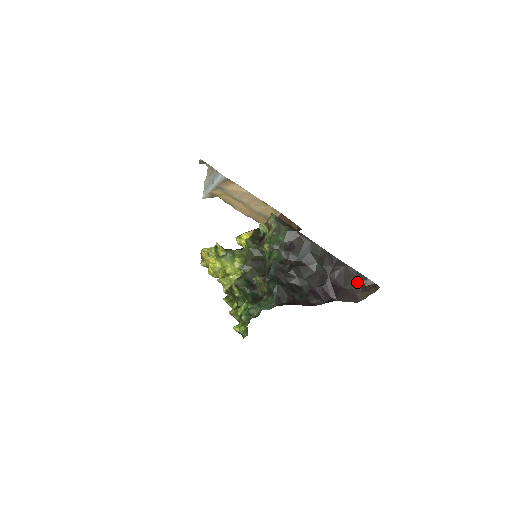
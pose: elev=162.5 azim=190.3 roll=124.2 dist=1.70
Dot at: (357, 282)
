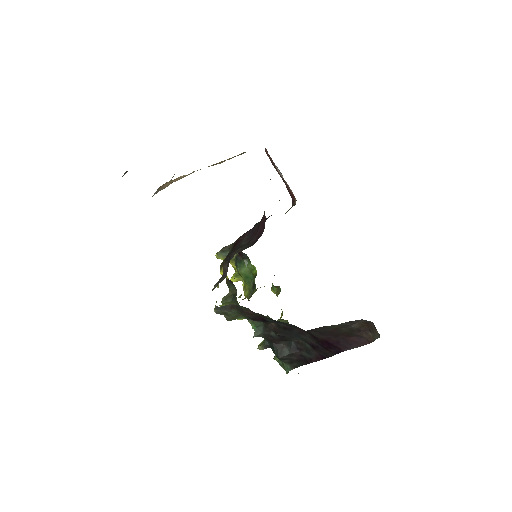
Dot at: (352, 328)
